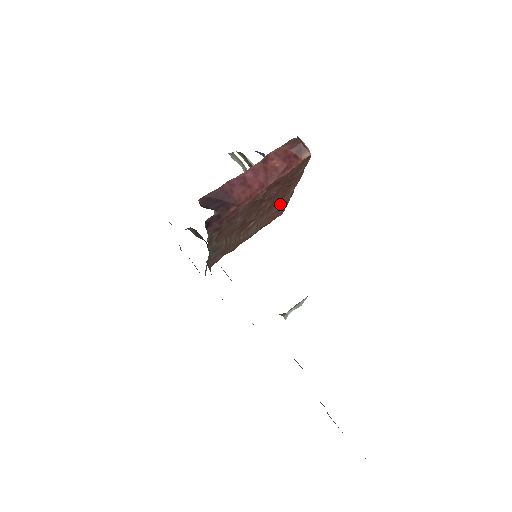
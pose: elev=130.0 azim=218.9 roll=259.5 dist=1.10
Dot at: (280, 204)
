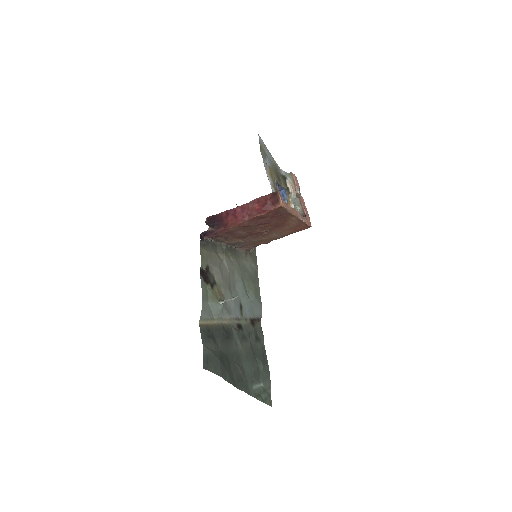
Dot at: (292, 224)
